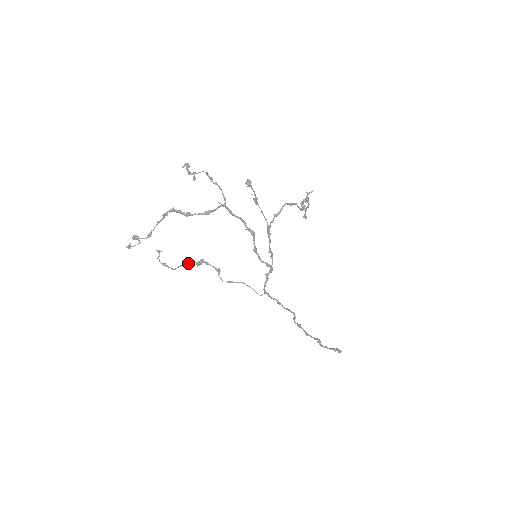
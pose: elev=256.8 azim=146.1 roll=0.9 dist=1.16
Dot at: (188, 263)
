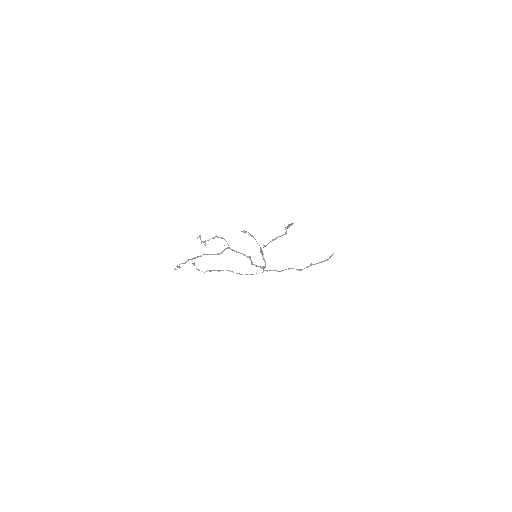
Dot at: occluded
